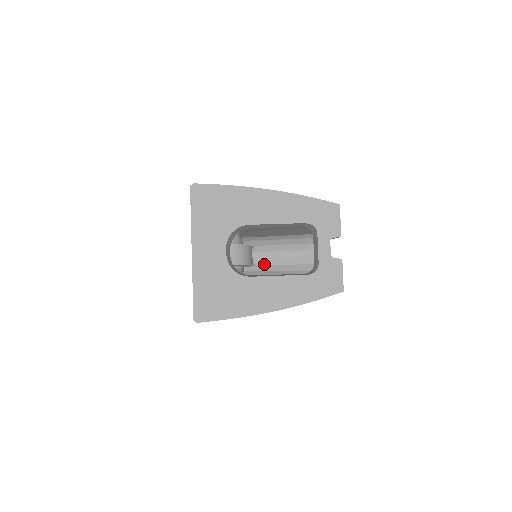
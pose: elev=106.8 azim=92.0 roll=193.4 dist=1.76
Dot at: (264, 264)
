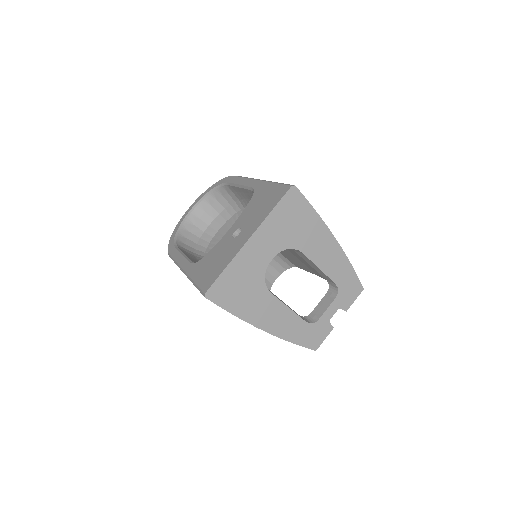
Dot at: occluded
